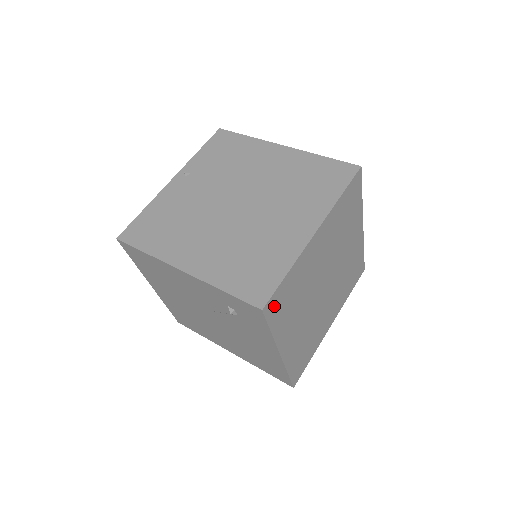
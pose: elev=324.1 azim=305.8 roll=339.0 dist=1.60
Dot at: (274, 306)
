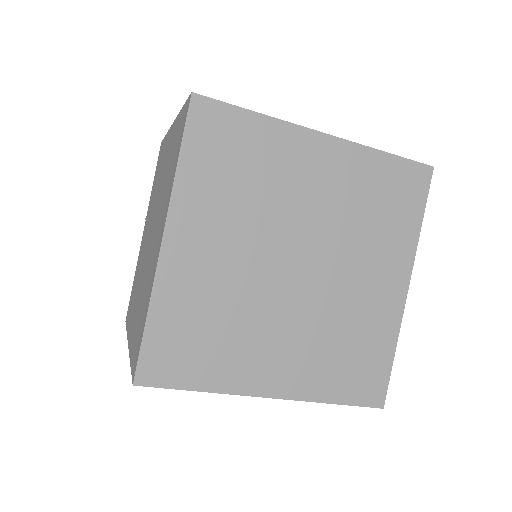
Dot at: (162, 365)
